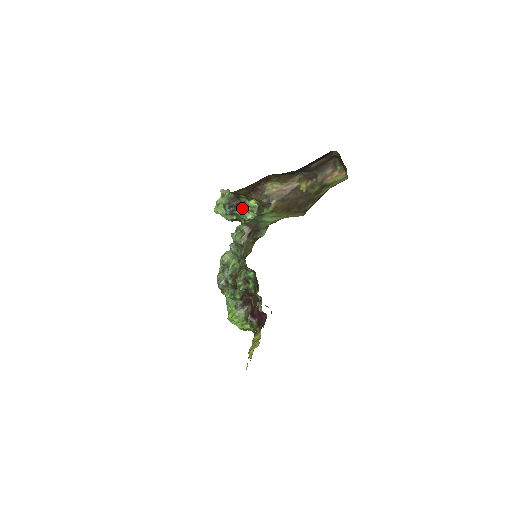
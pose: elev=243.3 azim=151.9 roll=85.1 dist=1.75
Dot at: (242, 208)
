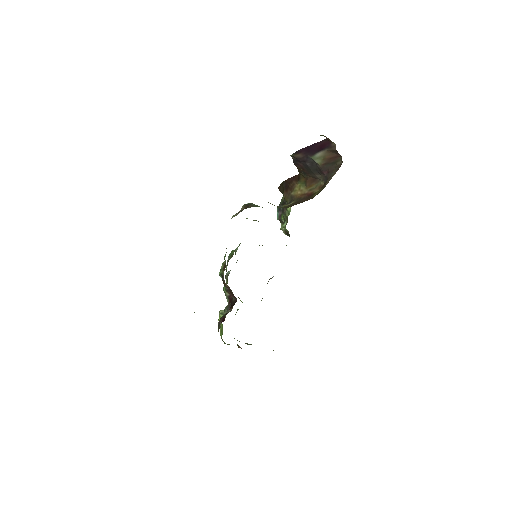
Dot at: (285, 213)
